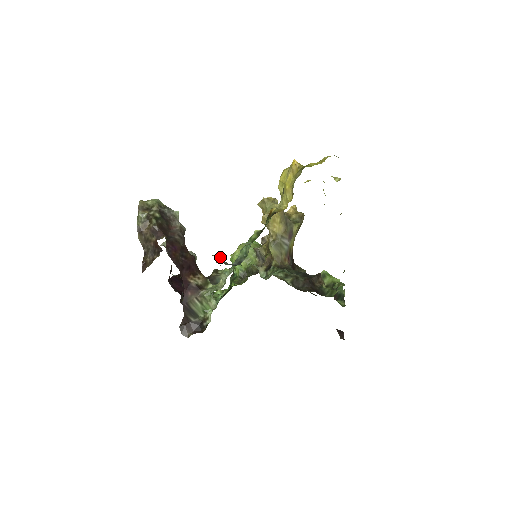
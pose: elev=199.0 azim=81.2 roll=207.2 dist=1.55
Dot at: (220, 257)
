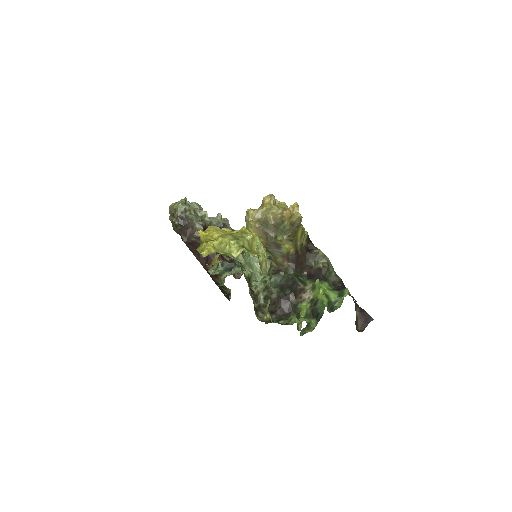
Dot at: (221, 260)
